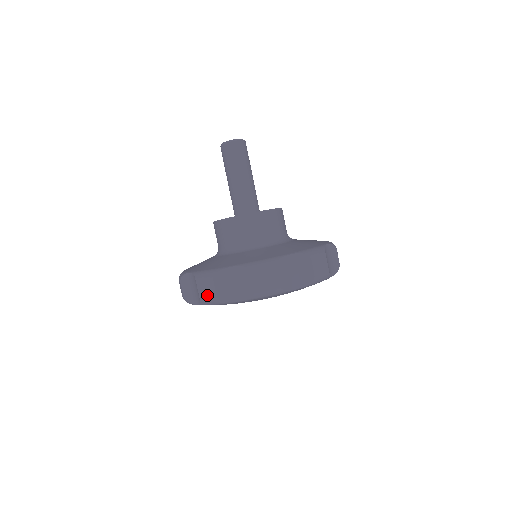
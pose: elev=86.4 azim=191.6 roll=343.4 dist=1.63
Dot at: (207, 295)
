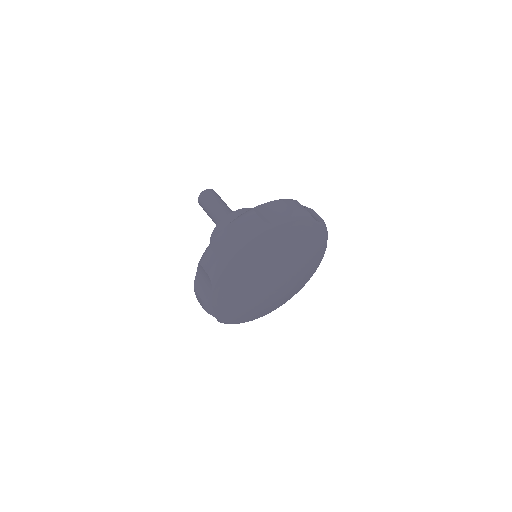
Dot at: (201, 303)
